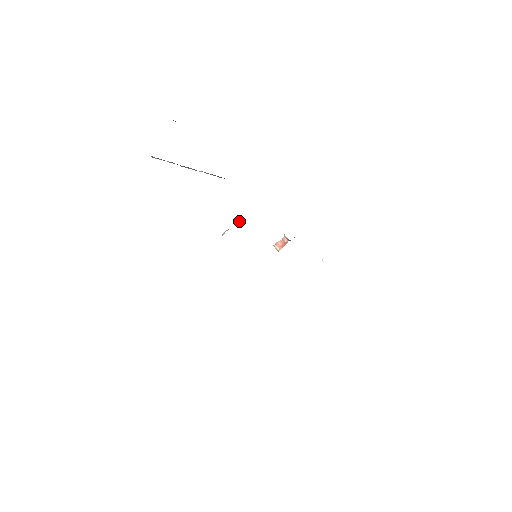
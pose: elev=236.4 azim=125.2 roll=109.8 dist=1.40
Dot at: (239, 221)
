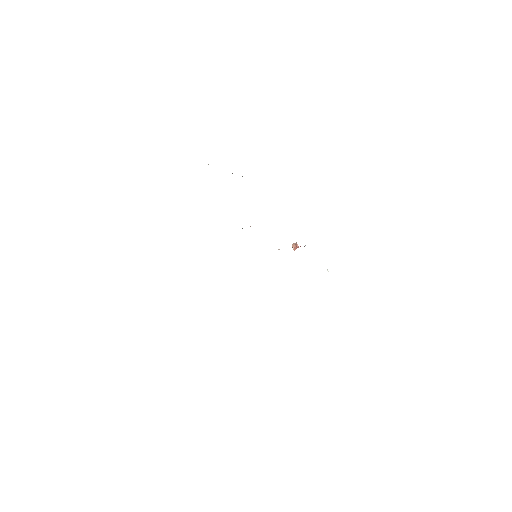
Dot at: occluded
